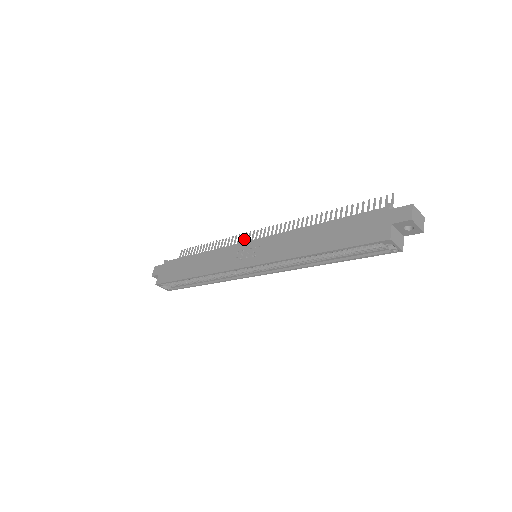
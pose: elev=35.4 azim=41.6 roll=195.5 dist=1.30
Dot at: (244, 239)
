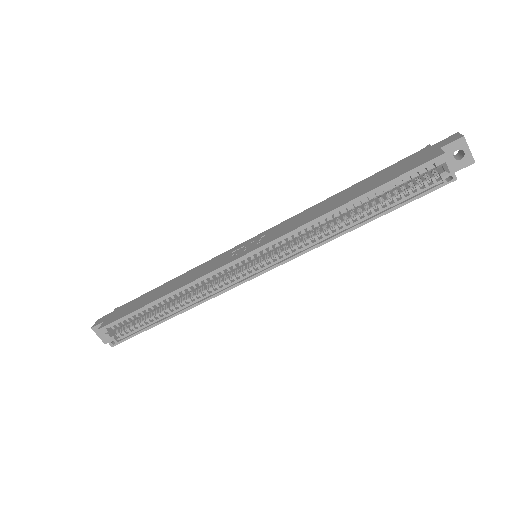
Dot at: occluded
